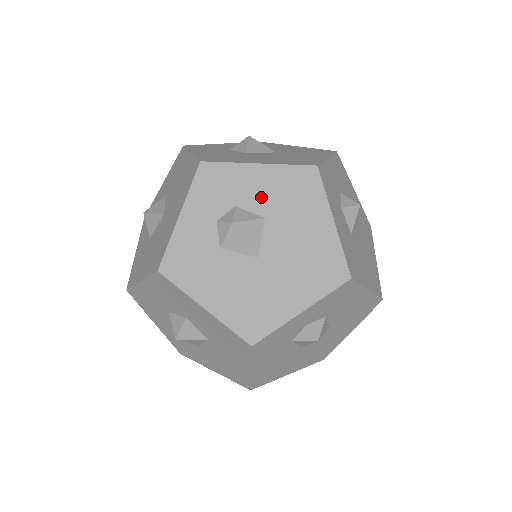
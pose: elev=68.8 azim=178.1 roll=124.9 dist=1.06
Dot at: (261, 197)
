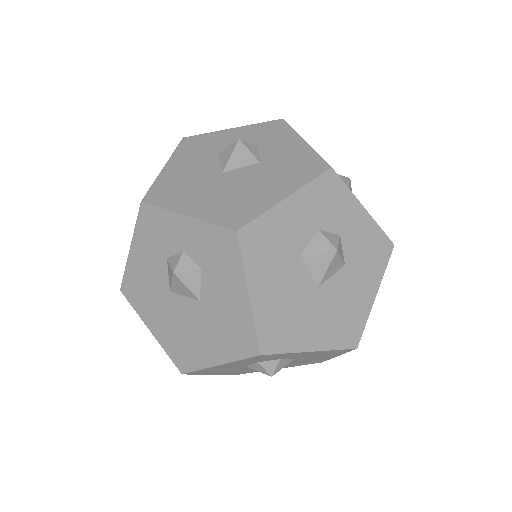
Dot at: (277, 153)
